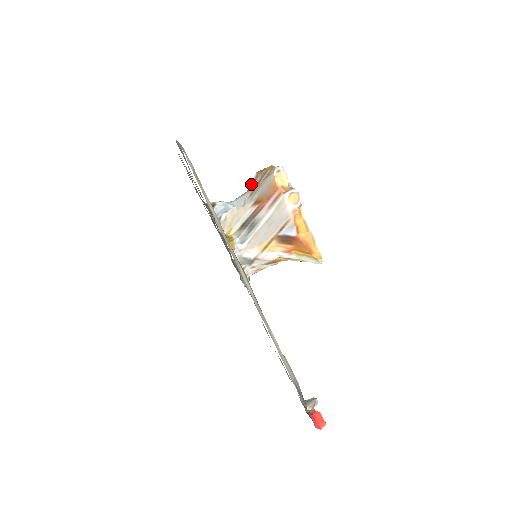
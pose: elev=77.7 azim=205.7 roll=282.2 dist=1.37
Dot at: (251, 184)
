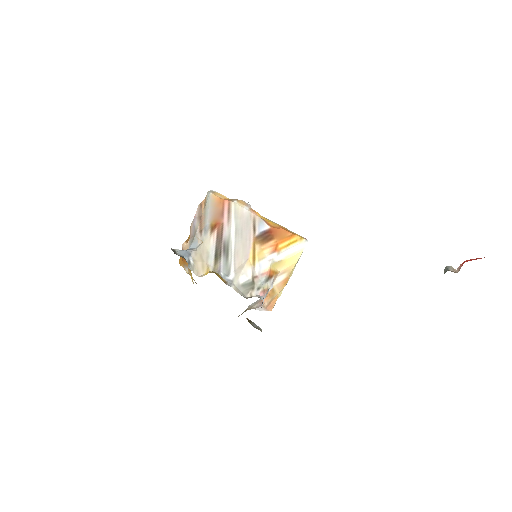
Dot at: (187, 247)
